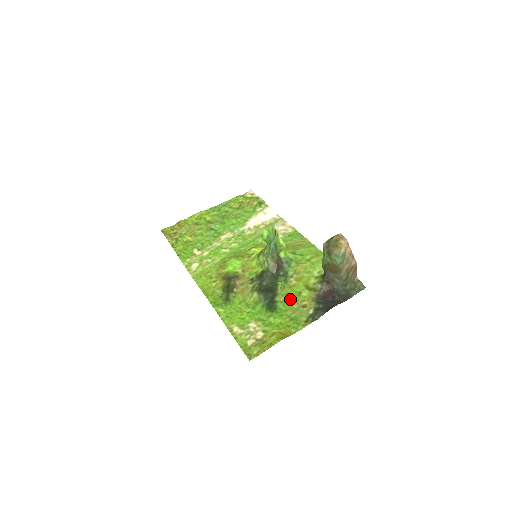
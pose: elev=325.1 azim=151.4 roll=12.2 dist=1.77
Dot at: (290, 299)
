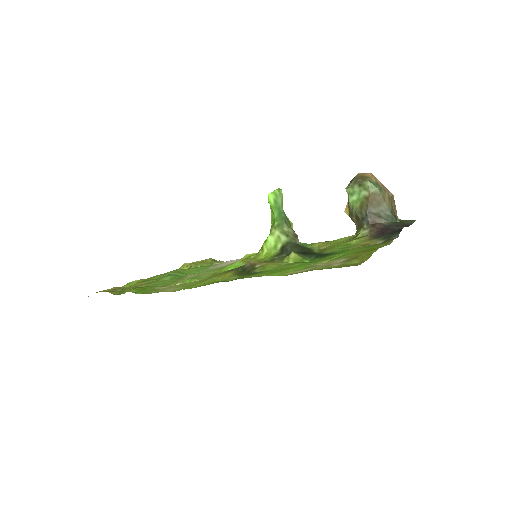
Dot at: (341, 248)
